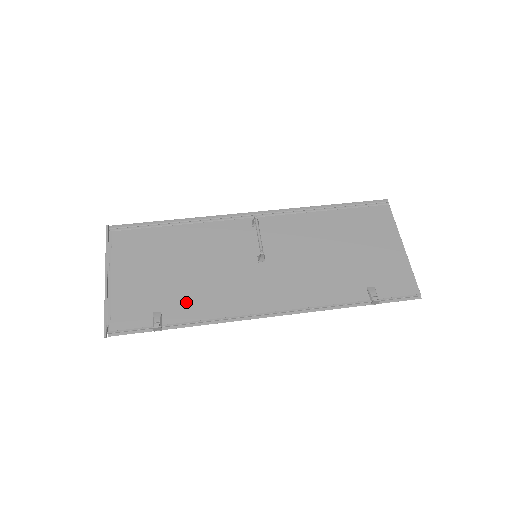
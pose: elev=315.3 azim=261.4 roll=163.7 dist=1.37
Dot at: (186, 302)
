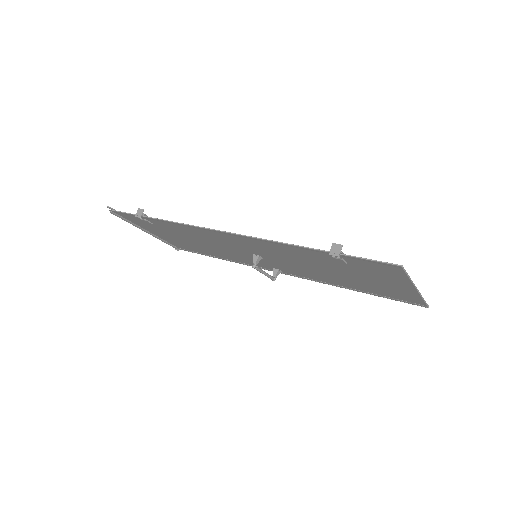
Dot at: (175, 228)
